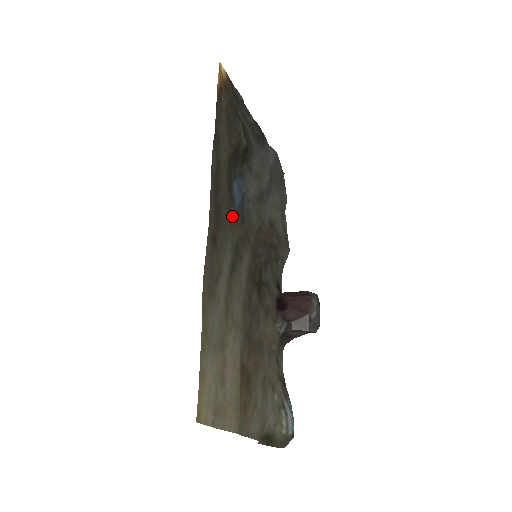
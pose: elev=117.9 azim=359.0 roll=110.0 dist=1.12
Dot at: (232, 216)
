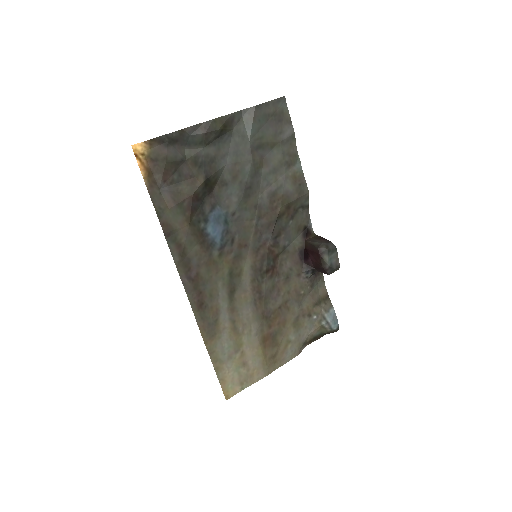
Dot at: (216, 259)
